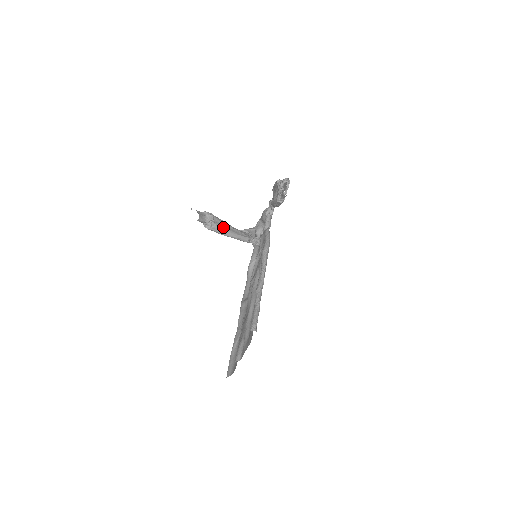
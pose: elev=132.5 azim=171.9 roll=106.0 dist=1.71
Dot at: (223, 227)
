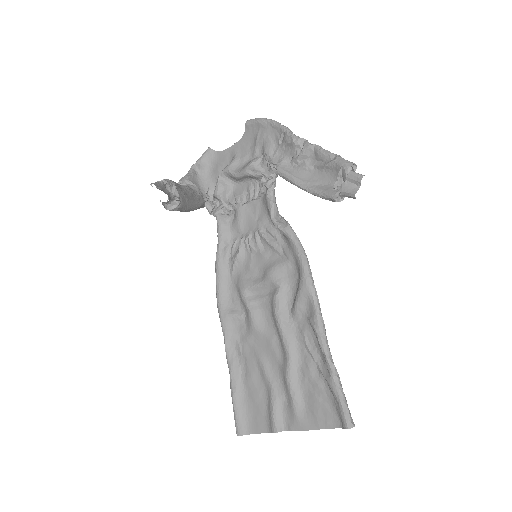
Dot at: (187, 201)
